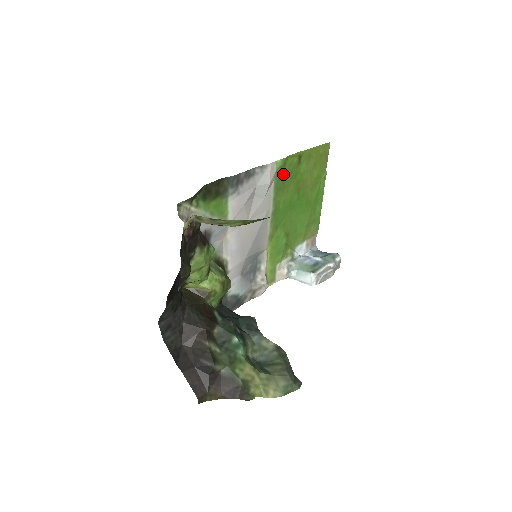
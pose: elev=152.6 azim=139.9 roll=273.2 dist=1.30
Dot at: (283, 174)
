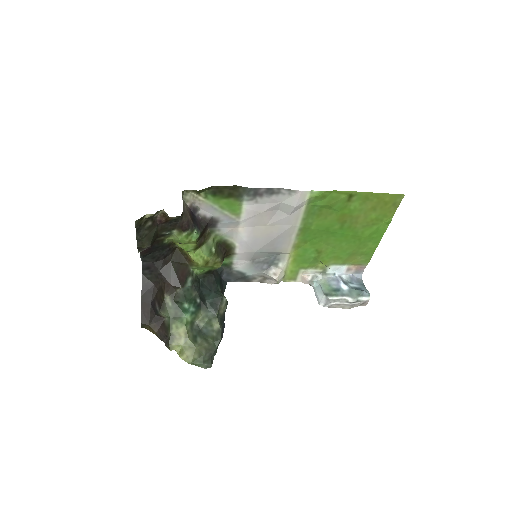
Dot at: (320, 203)
